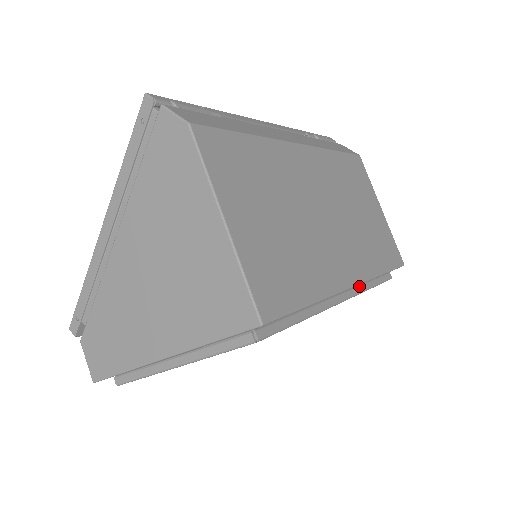
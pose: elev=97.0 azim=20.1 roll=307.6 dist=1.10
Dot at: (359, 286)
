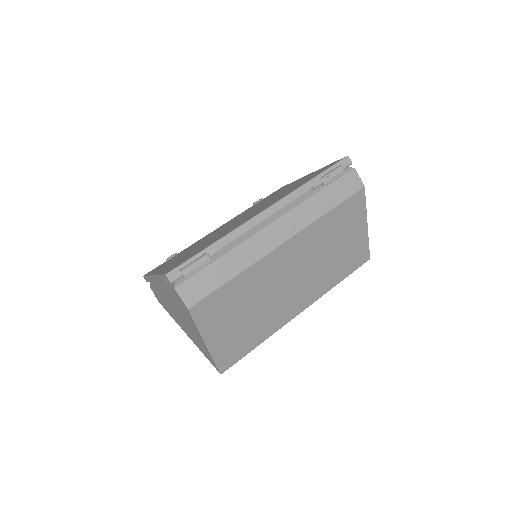
Dot at: occluded
